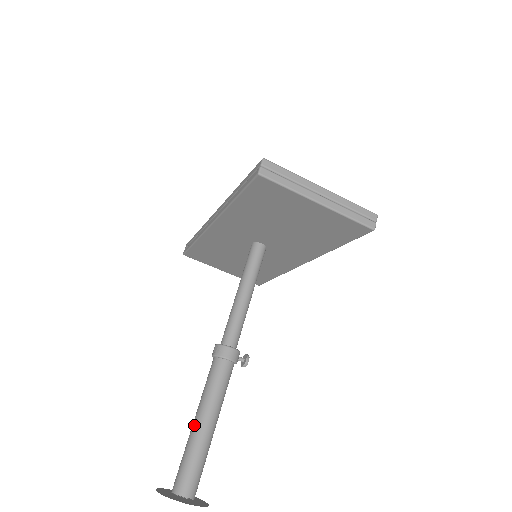
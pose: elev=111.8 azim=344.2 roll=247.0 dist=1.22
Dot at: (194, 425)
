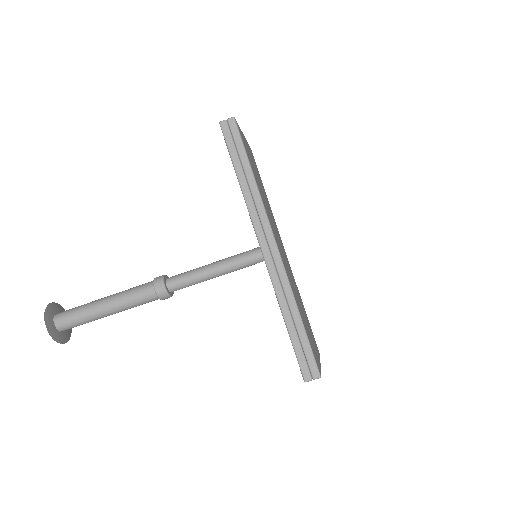
Dot at: (102, 311)
